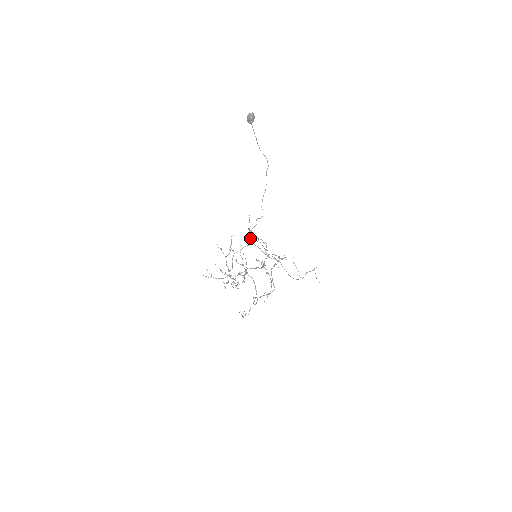
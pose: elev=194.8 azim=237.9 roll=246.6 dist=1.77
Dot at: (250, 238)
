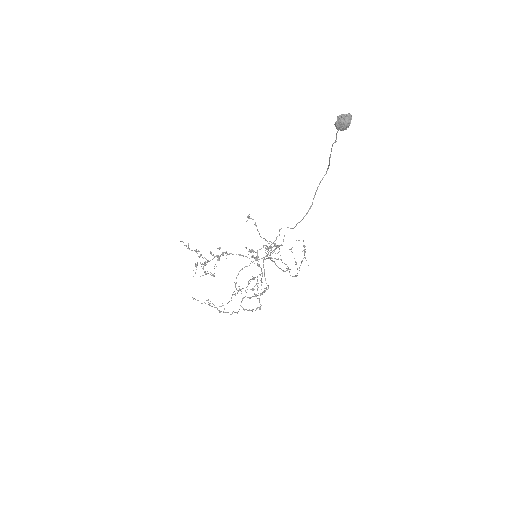
Dot at: (266, 253)
